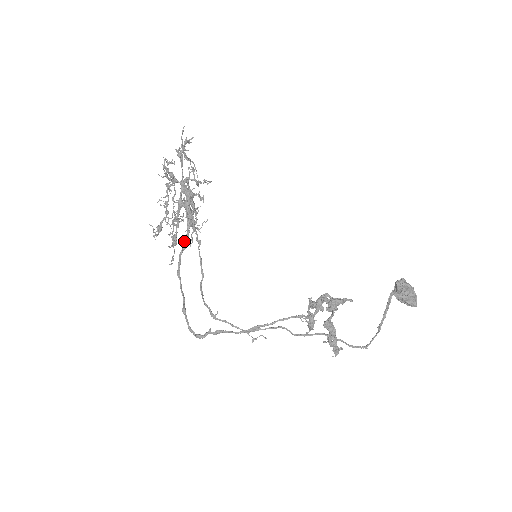
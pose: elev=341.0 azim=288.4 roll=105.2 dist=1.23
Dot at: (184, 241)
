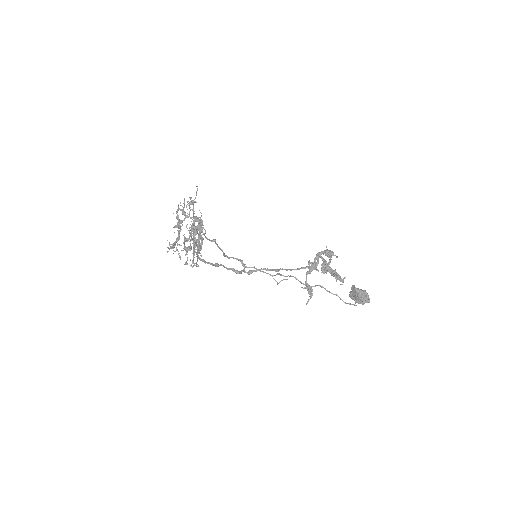
Dot at: (199, 246)
